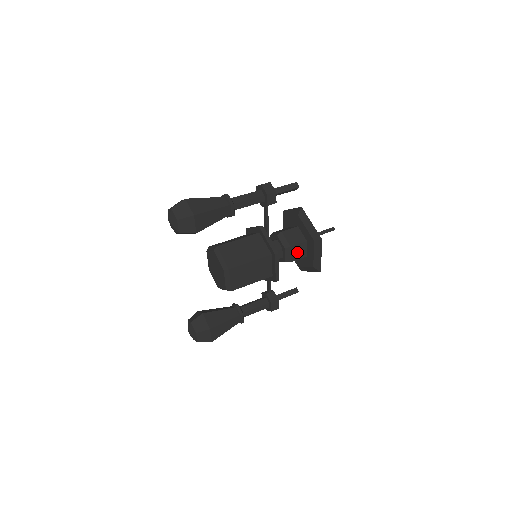
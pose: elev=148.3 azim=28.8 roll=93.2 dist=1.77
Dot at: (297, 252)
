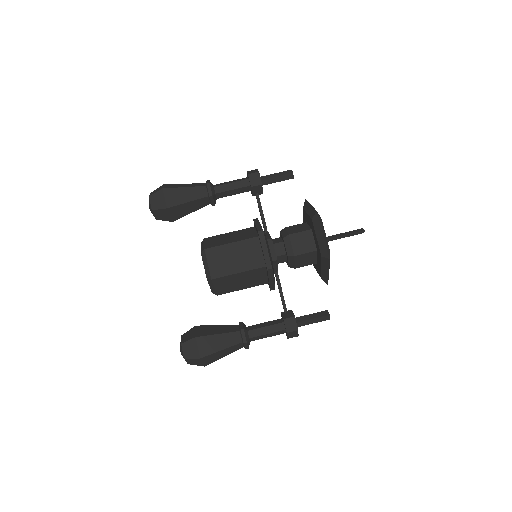
Dot at: (301, 243)
